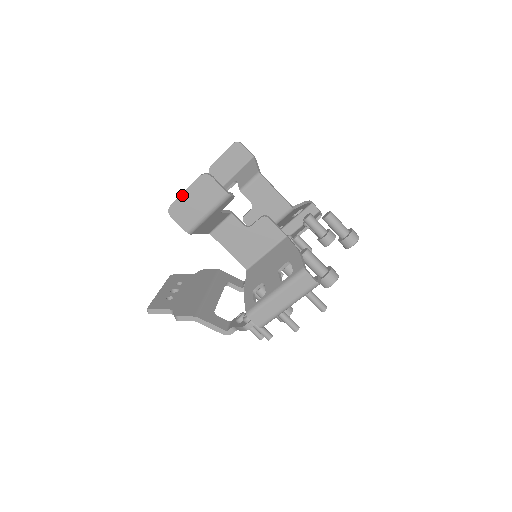
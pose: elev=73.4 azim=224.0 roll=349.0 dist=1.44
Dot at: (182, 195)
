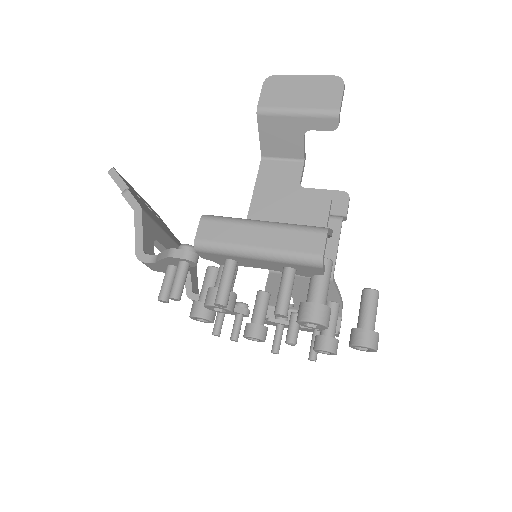
Dot at: (298, 76)
